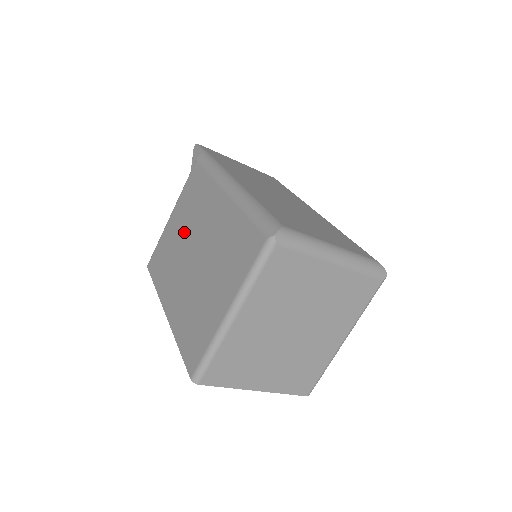
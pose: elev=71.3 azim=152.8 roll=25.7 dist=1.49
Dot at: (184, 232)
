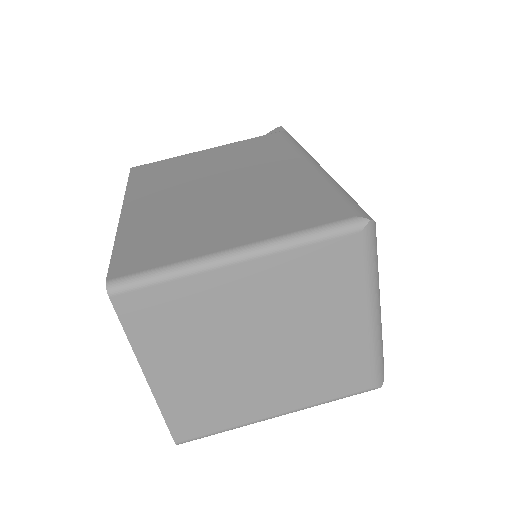
Dot at: (217, 166)
